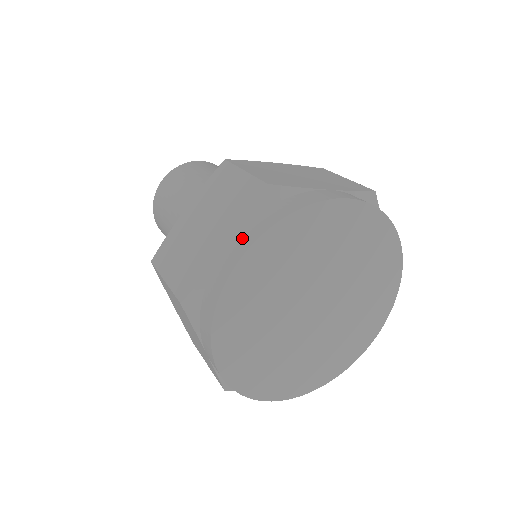
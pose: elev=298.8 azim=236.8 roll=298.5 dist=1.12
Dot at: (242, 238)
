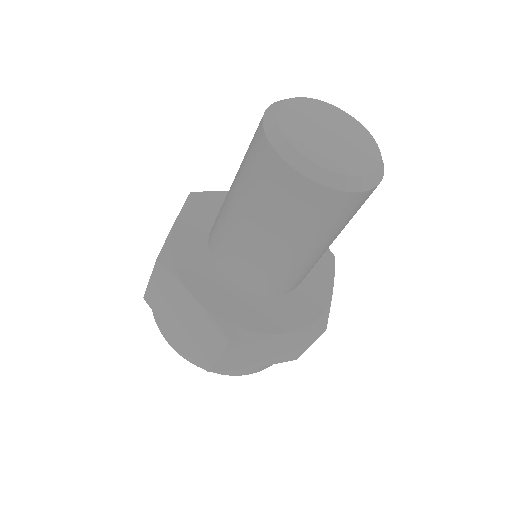
Dot at: (180, 348)
